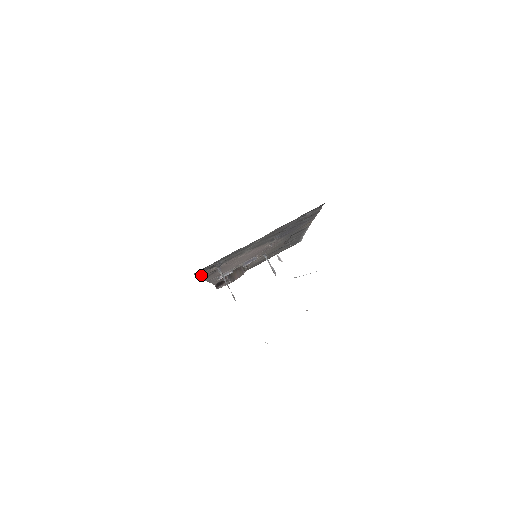
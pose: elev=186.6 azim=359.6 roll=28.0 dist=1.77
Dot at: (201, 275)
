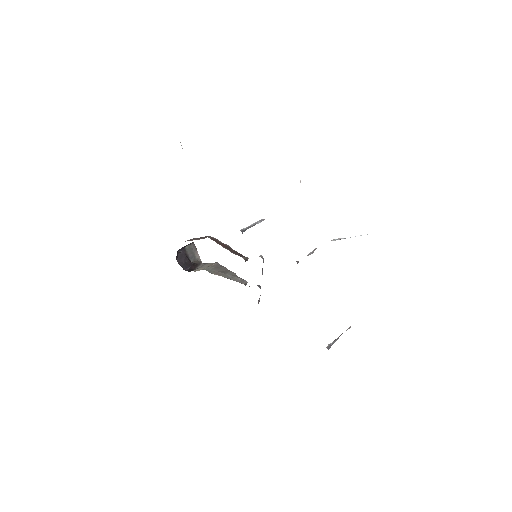
Dot at: occluded
